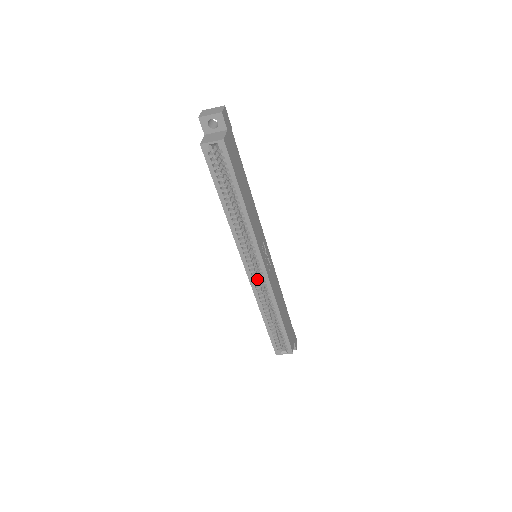
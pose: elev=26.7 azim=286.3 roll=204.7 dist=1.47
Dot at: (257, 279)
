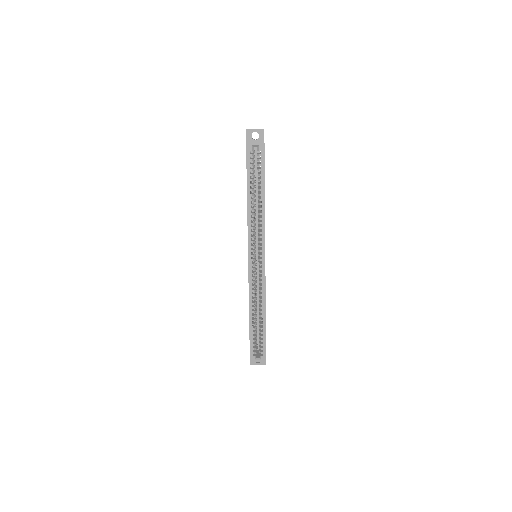
Dot at: (255, 273)
